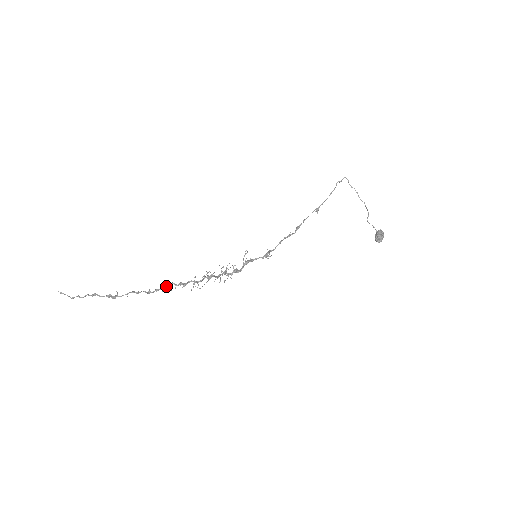
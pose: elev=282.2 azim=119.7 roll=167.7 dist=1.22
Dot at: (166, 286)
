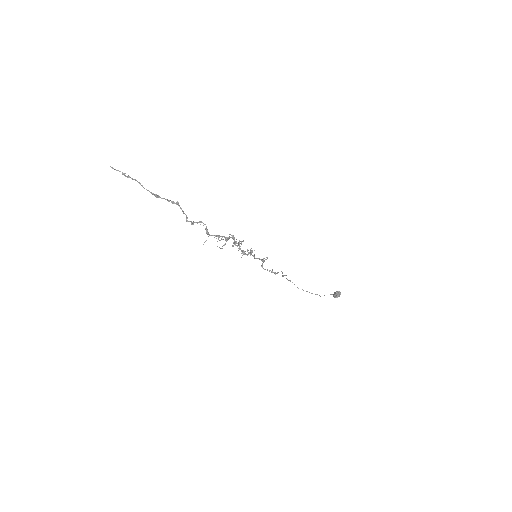
Dot at: (195, 222)
